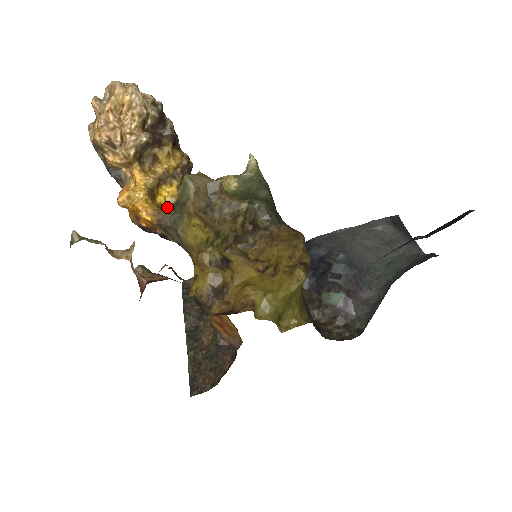
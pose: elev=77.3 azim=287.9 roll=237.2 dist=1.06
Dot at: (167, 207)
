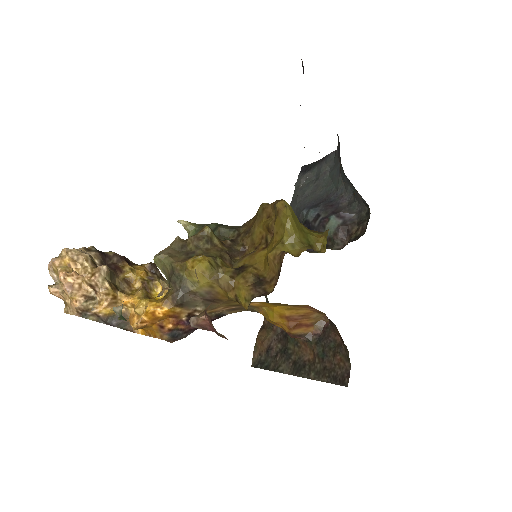
Dot at: occluded
